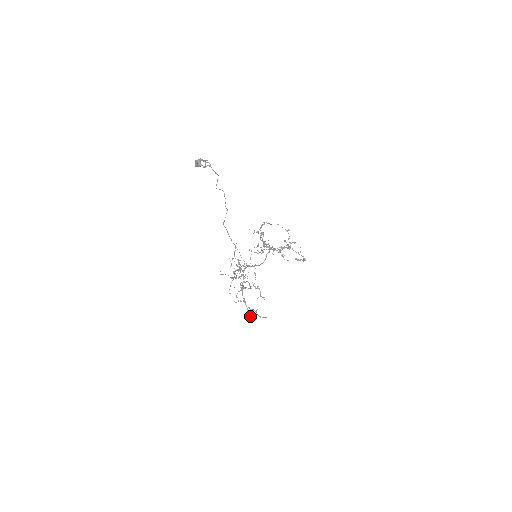
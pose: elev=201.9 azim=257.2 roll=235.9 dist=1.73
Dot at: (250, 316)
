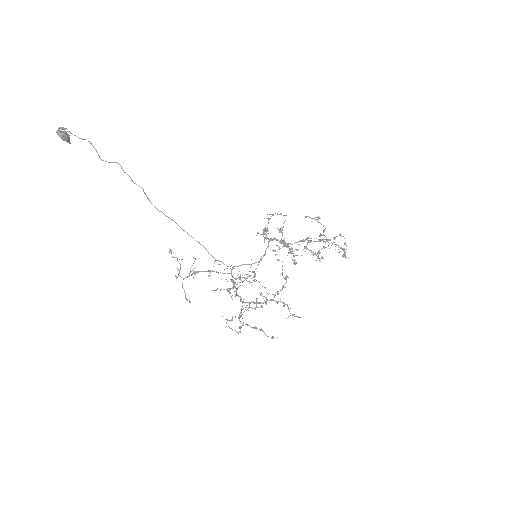
Dot at: occluded
